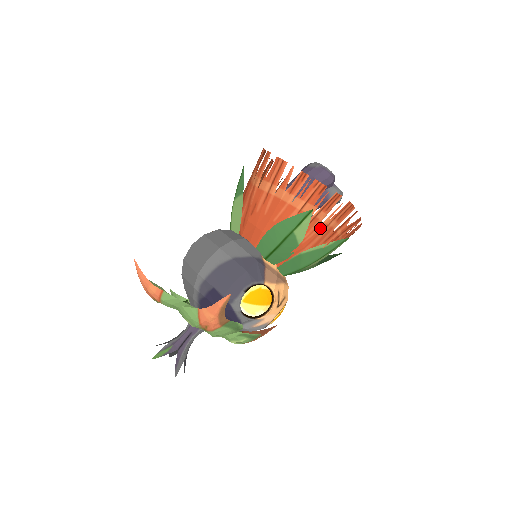
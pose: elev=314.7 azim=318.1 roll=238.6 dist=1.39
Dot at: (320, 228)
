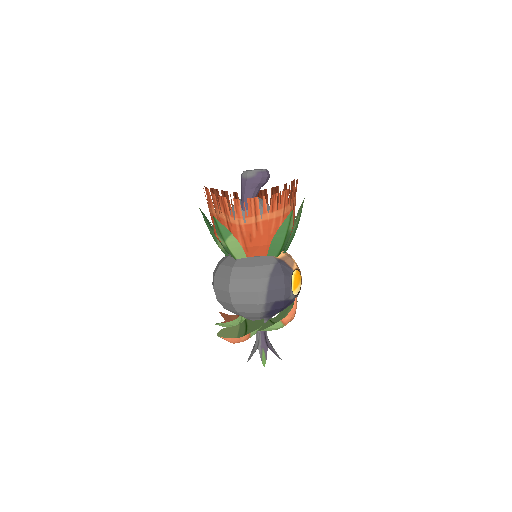
Dot at: (294, 211)
